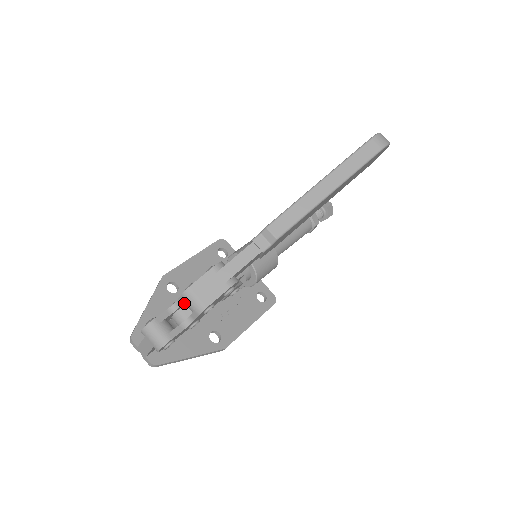
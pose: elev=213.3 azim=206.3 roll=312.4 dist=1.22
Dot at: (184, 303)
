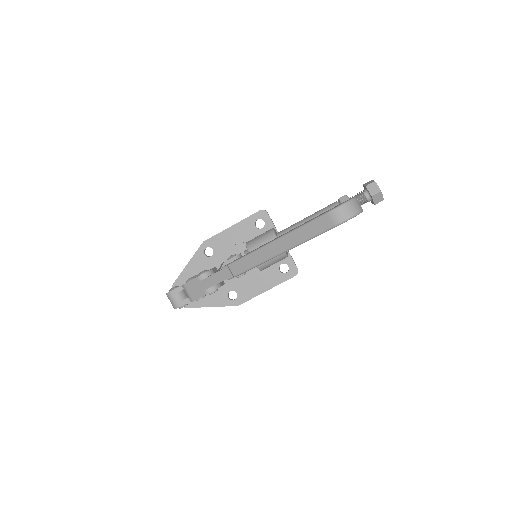
Dot at: occluded
